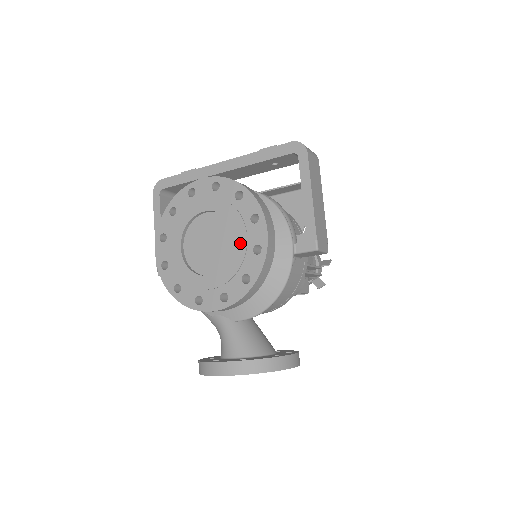
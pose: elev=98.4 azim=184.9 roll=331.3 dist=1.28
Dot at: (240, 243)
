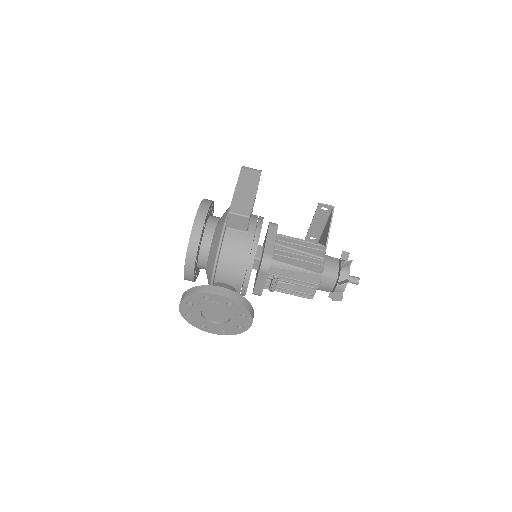
Dot at: occluded
